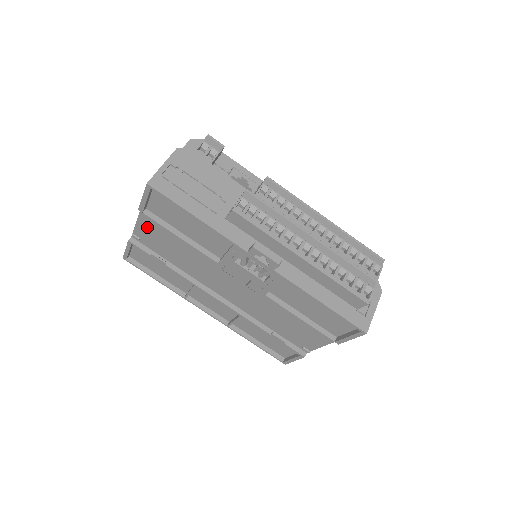
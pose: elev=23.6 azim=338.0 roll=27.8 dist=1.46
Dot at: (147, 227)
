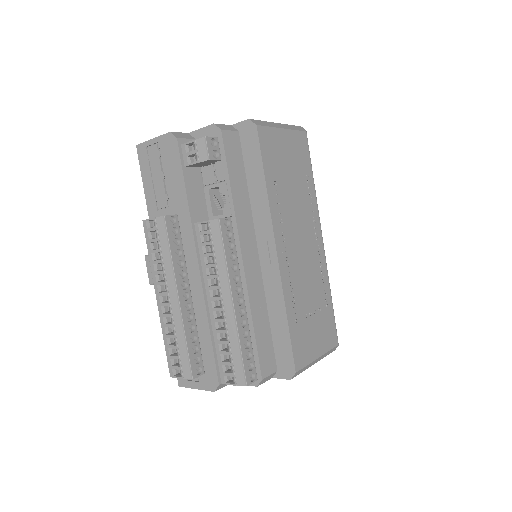
Dot at: occluded
